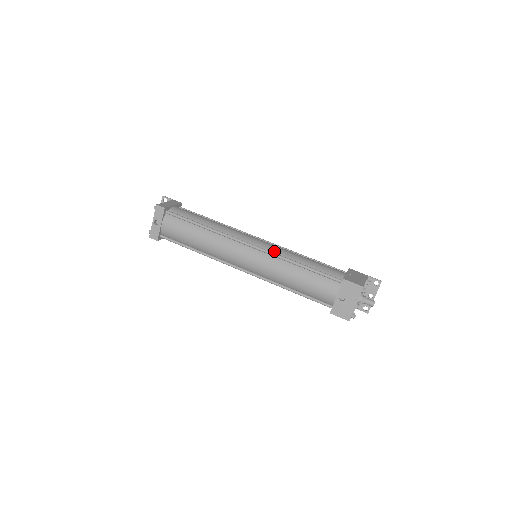
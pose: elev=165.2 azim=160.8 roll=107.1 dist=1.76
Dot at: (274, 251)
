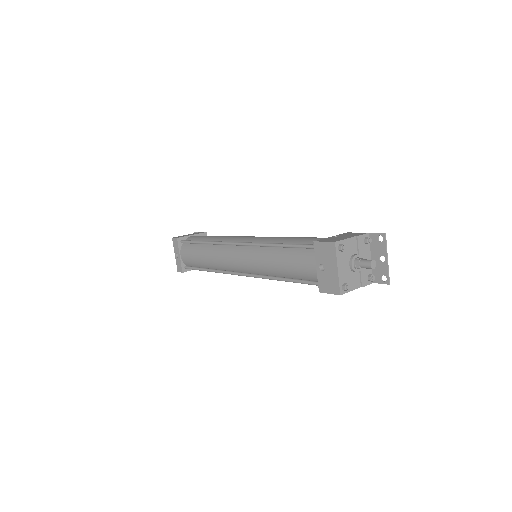
Dot at: (259, 241)
